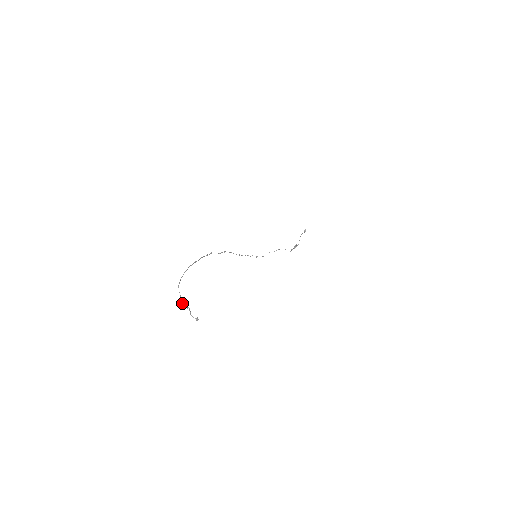
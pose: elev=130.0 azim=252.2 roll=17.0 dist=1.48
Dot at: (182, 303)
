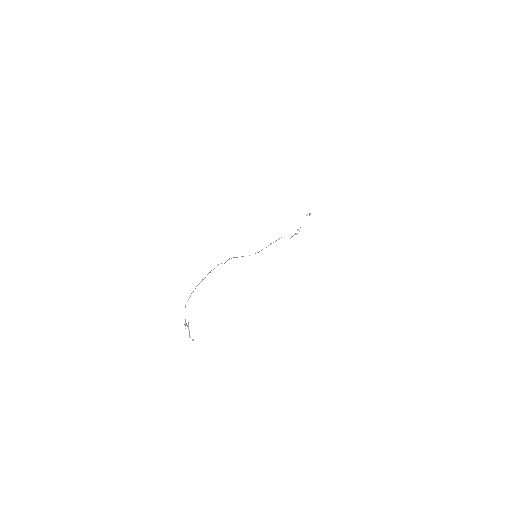
Dot at: (185, 324)
